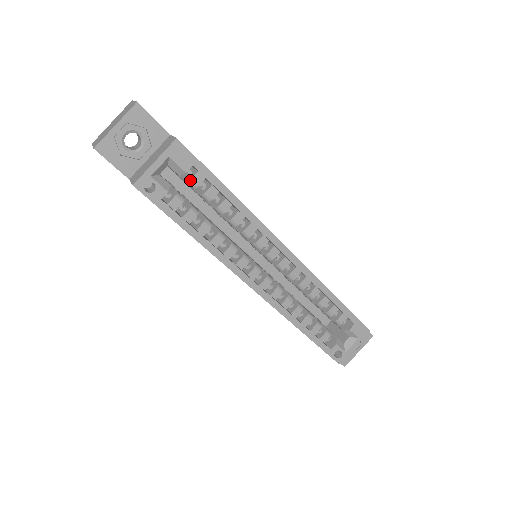
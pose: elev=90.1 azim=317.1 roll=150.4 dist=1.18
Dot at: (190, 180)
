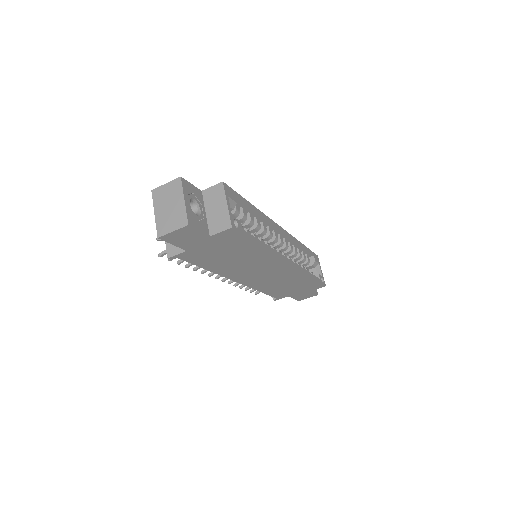
Dot at: (236, 210)
